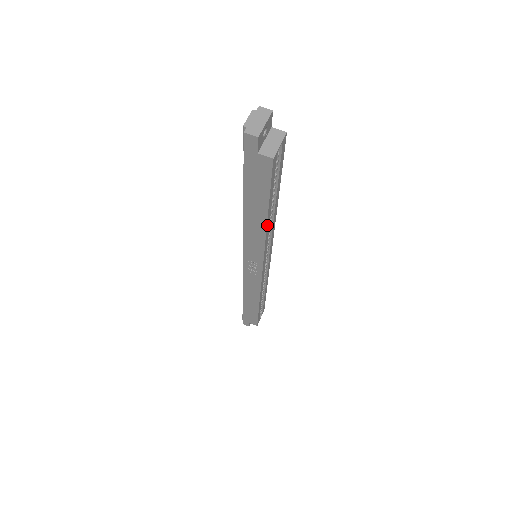
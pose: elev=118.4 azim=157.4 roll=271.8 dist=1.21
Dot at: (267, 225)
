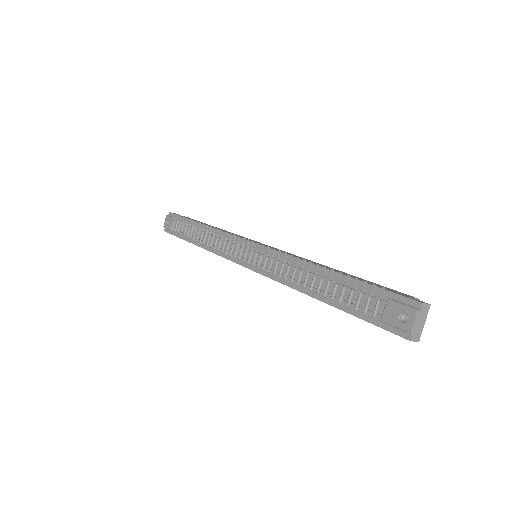
Dot at: occluded
